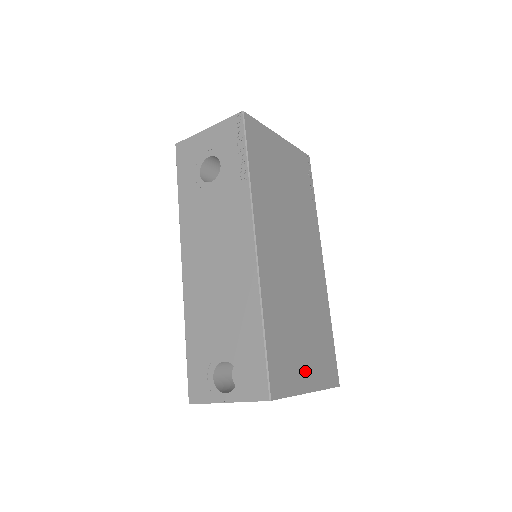
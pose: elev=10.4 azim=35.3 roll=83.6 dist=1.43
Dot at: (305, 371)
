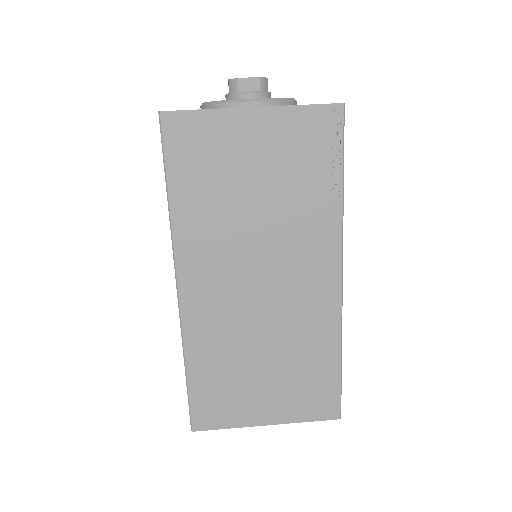
Dot at: (261, 406)
